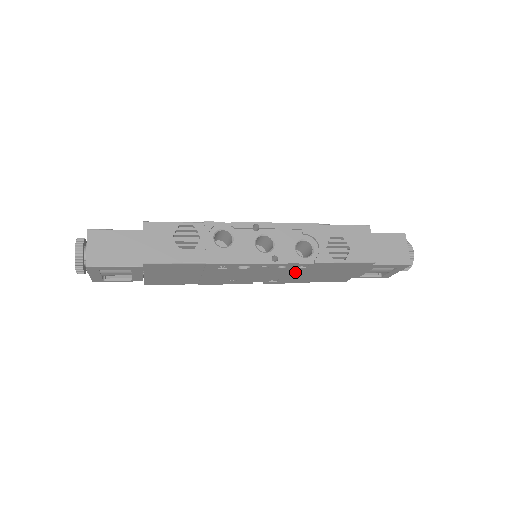
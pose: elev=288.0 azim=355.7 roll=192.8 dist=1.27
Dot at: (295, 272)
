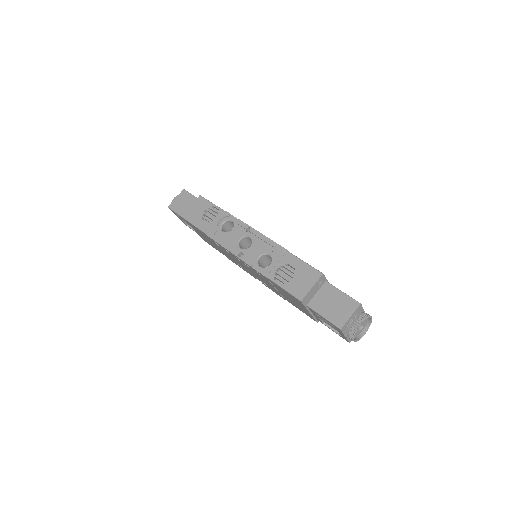
Dot at: (263, 279)
